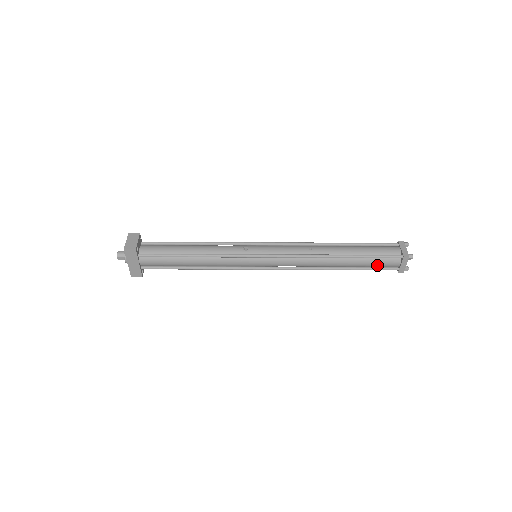
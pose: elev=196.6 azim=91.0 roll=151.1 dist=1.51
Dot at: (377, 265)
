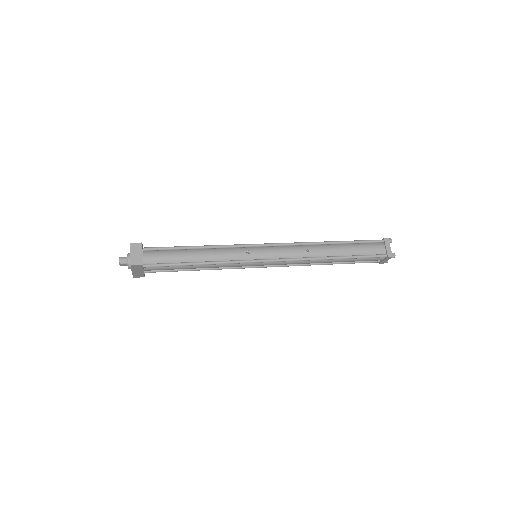
Dot at: (363, 261)
